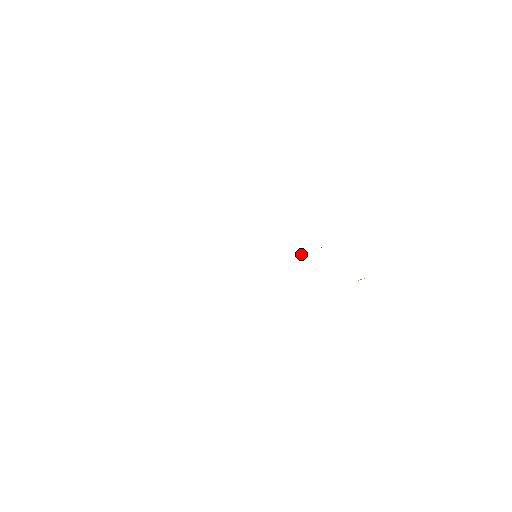
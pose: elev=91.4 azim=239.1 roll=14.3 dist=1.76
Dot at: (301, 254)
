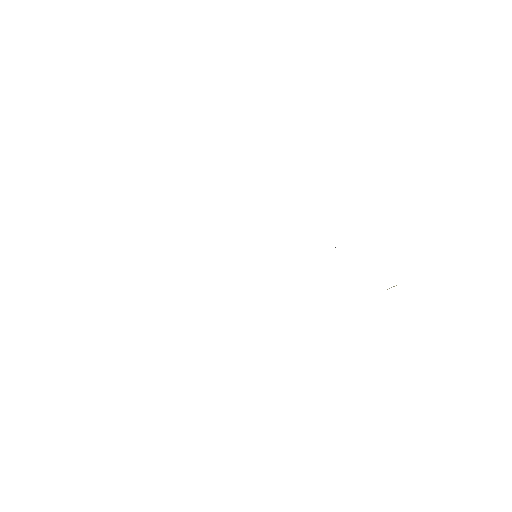
Dot at: occluded
